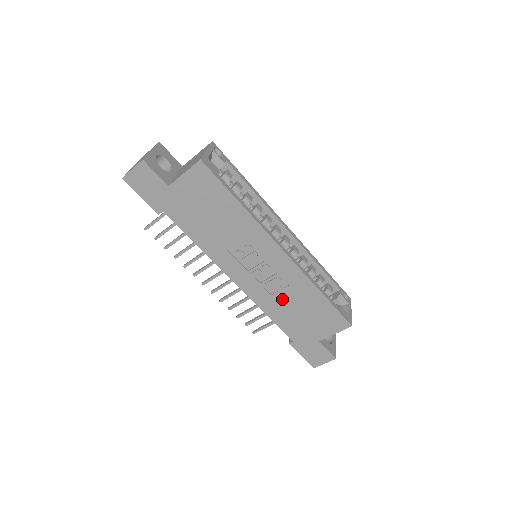
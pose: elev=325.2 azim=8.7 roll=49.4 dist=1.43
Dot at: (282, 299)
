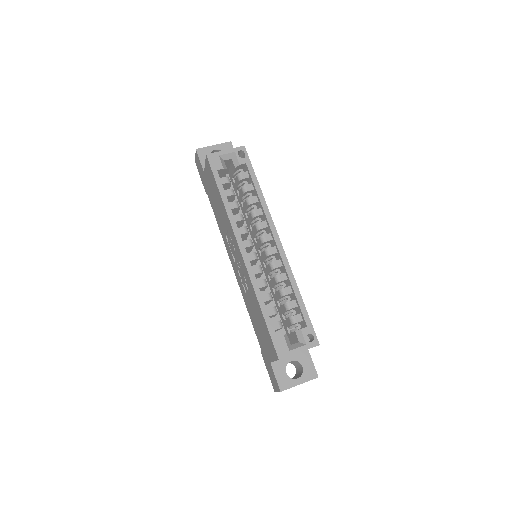
Dot at: (250, 301)
